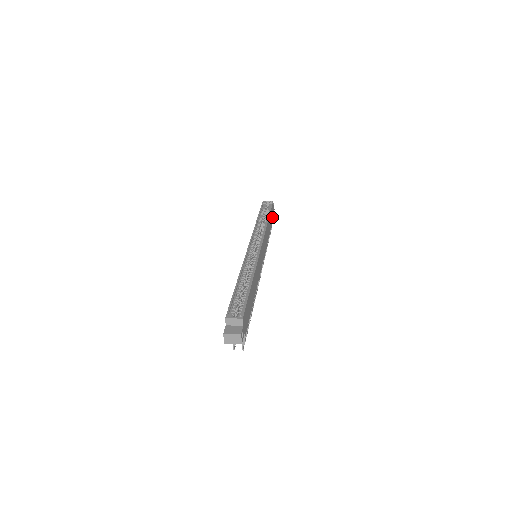
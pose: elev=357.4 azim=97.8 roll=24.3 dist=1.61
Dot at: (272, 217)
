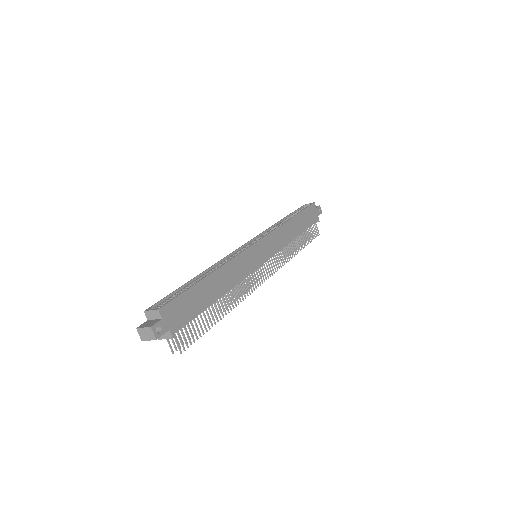
Dot at: (312, 219)
